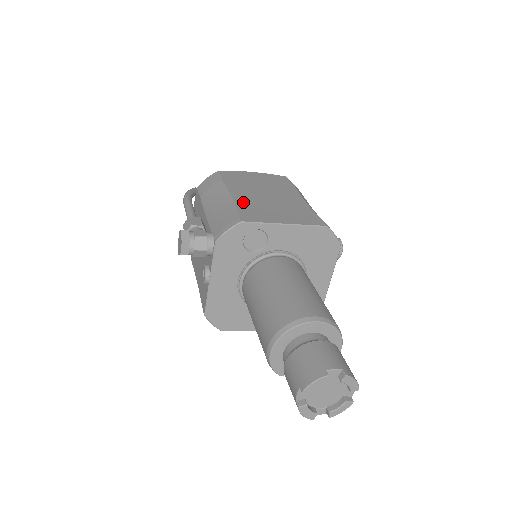
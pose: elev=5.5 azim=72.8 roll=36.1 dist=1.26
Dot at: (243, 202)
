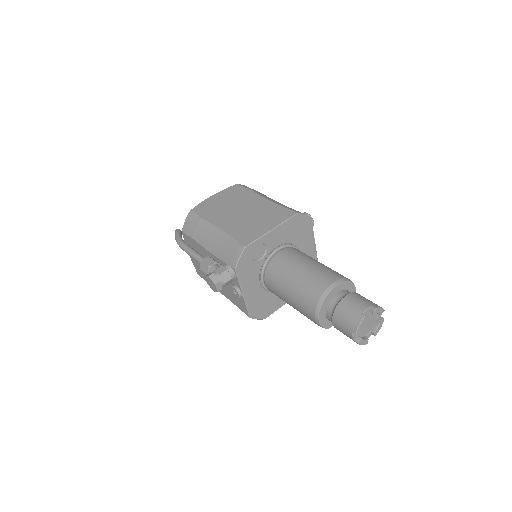
Dot at: (231, 229)
